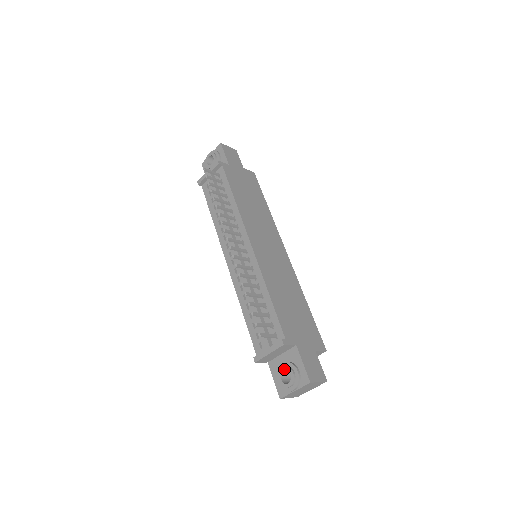
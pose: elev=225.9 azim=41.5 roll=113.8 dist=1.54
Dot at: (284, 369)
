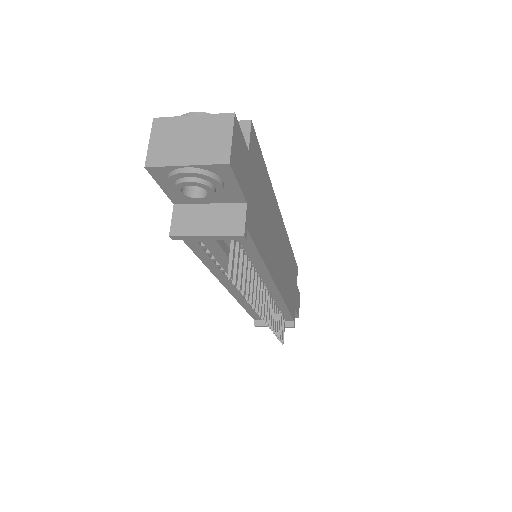
Dot at: occluded
